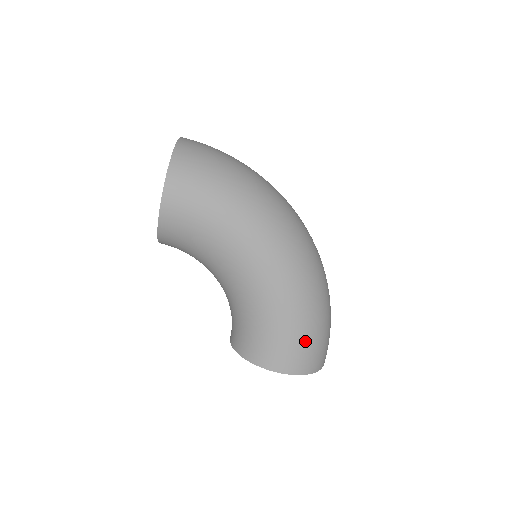
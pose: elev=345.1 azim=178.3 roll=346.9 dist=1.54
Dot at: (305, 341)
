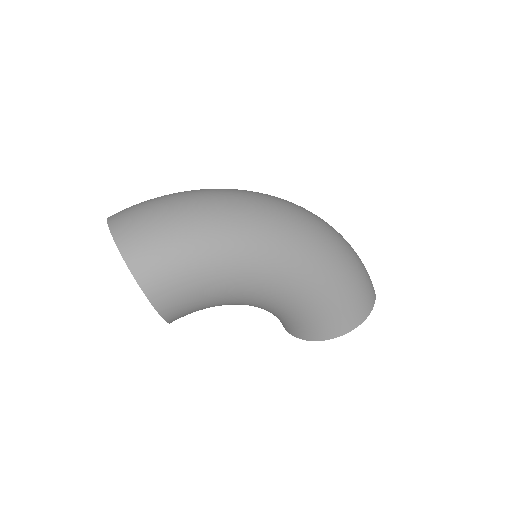
Dot at: (353, 294)
